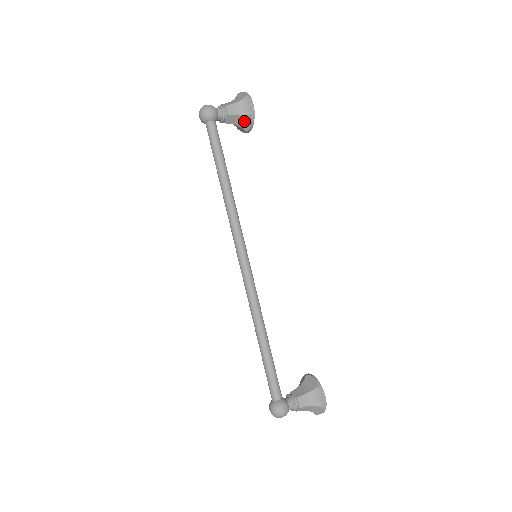
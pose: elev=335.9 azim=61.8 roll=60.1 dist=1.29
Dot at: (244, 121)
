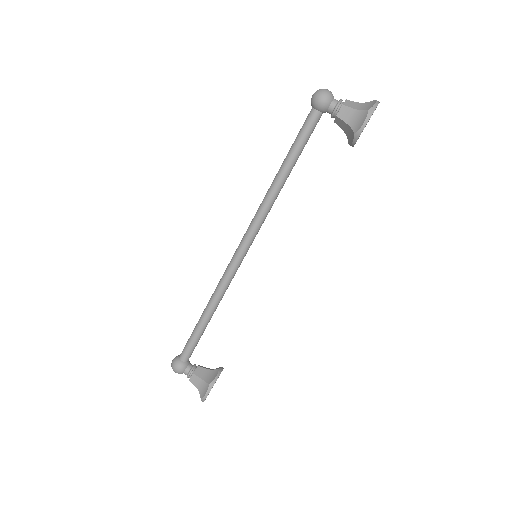
Dot at: (350, 133)
